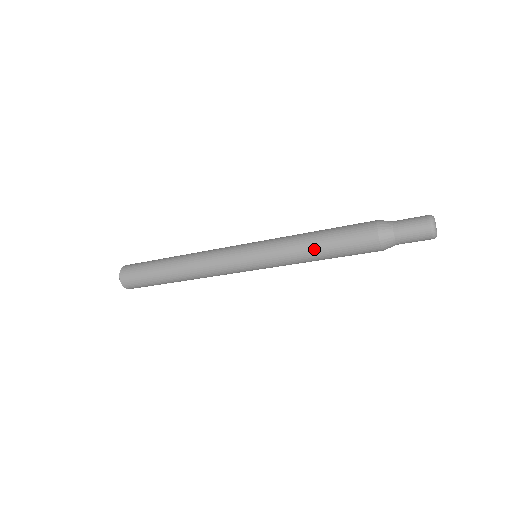
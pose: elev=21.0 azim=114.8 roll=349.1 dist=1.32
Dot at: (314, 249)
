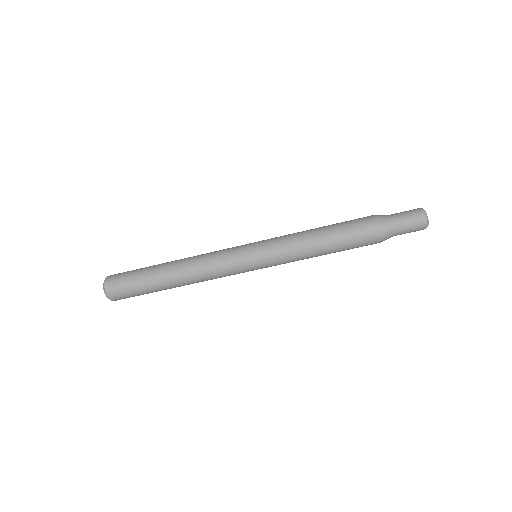
Dot at: (315, 229)
